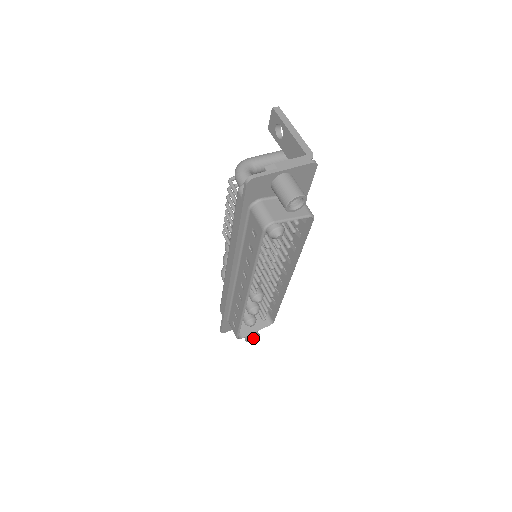
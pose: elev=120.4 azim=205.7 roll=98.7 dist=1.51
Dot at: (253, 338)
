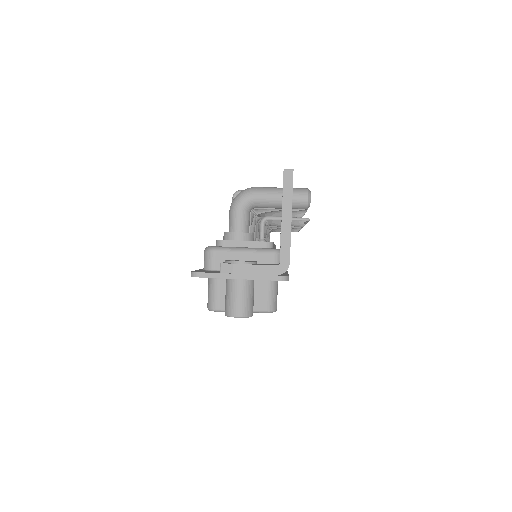
Dot at: occluded
